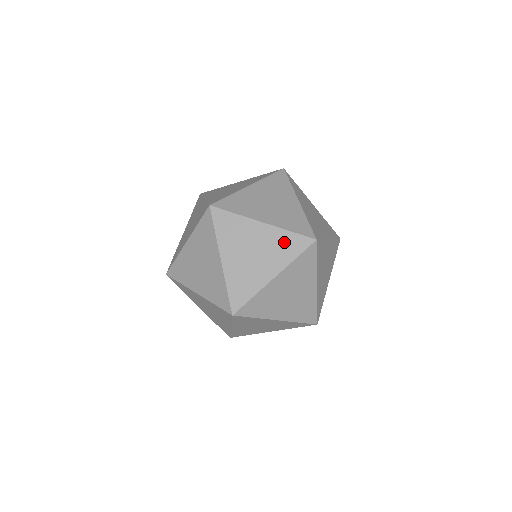
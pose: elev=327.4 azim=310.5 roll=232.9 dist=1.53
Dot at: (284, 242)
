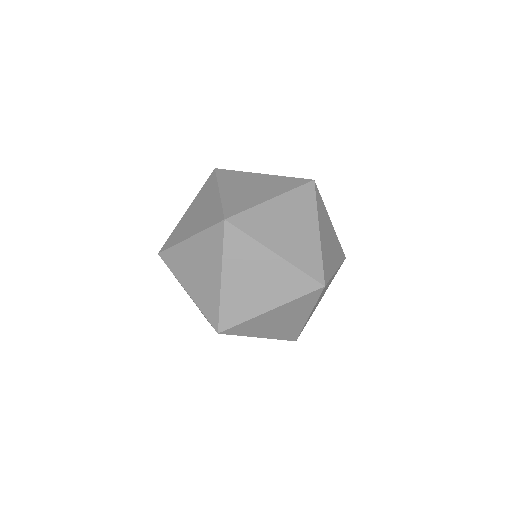
Dot at: occluded
